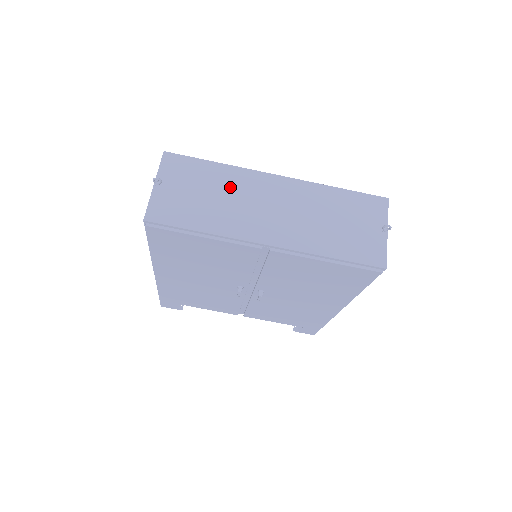
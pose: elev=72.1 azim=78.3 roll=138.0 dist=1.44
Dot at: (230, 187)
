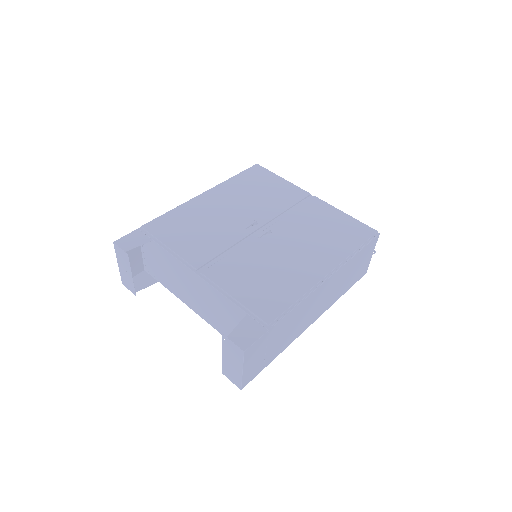
Dot at: occluded
